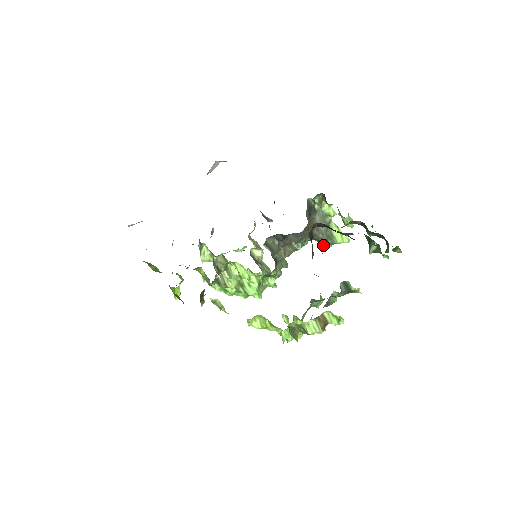
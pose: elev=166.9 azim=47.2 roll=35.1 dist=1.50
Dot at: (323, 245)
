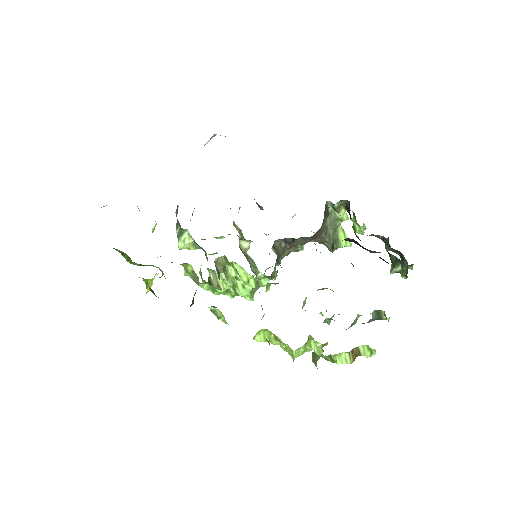
Dot at: (352, 264)
